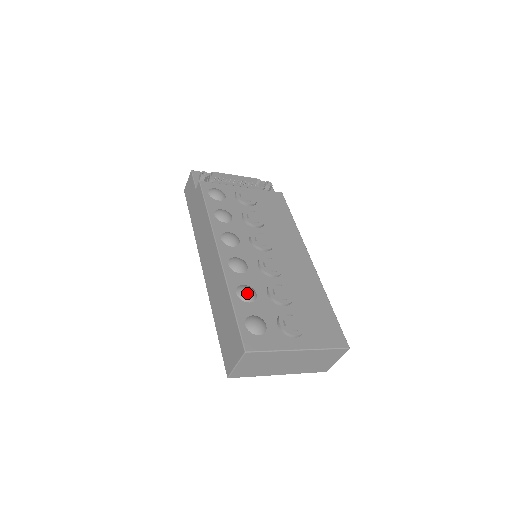
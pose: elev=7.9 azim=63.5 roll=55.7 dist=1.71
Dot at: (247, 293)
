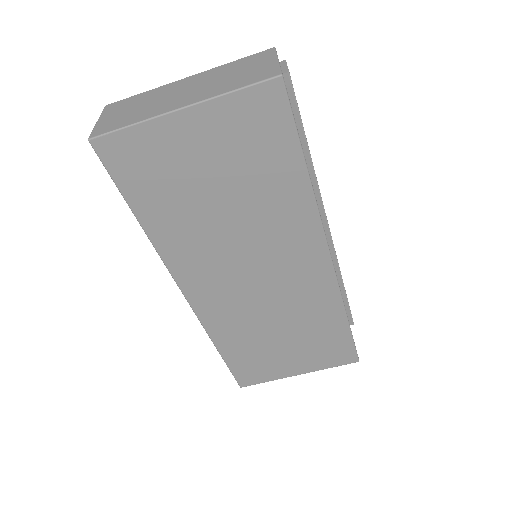
Dot at: occluded
